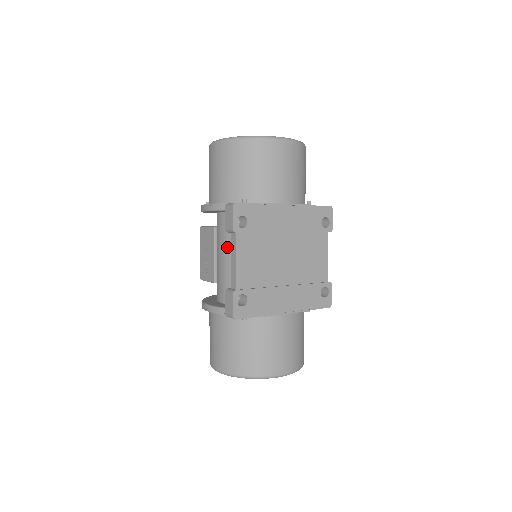
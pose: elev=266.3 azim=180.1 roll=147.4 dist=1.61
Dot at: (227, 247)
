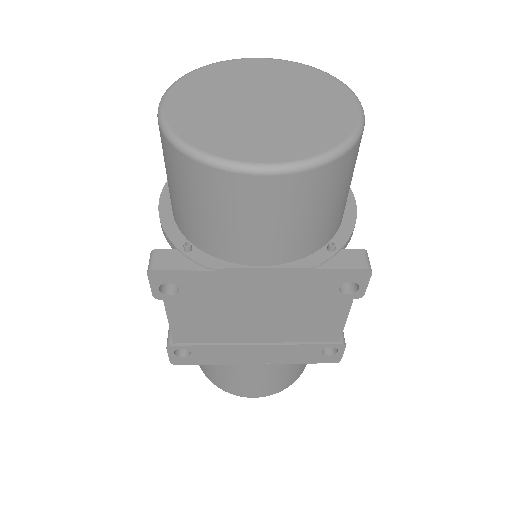
Dot at: occluded
